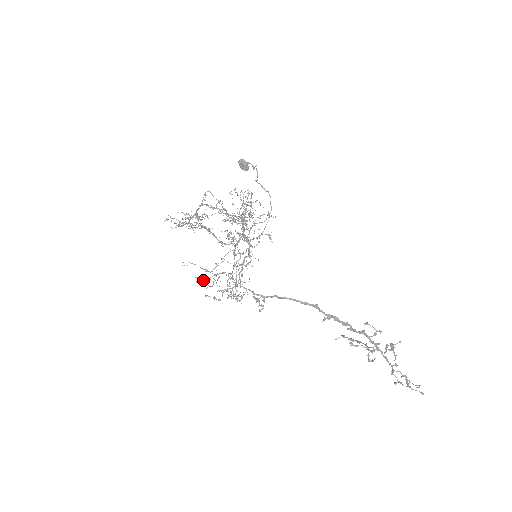
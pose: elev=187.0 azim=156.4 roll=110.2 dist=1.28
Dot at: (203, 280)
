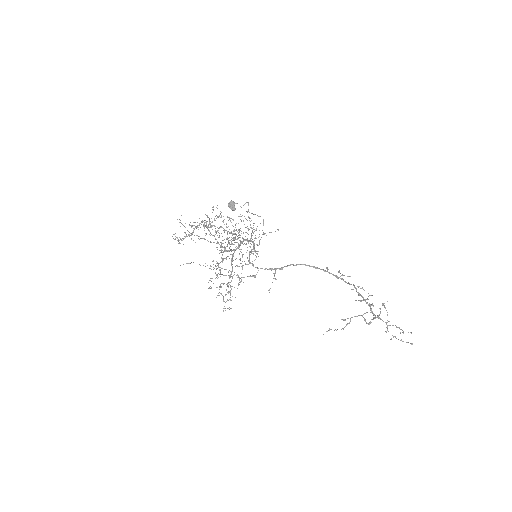
Dot at: occluded
